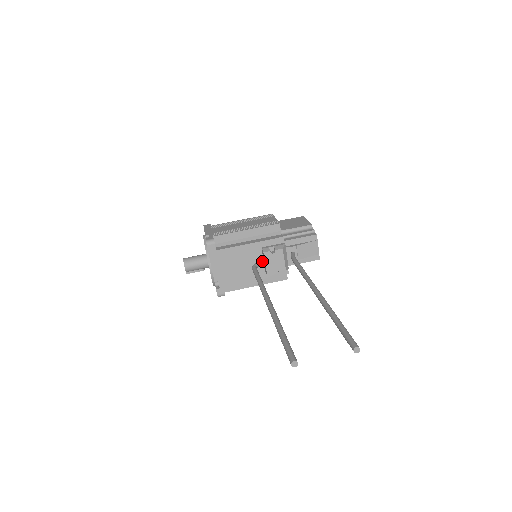
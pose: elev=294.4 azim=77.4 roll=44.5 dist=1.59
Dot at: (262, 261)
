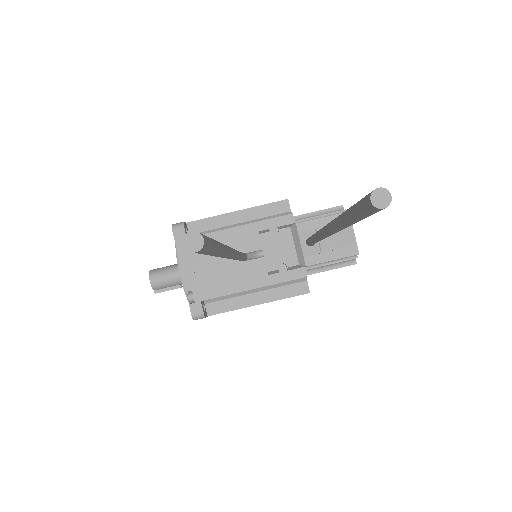
Dot at: (259, 251)
